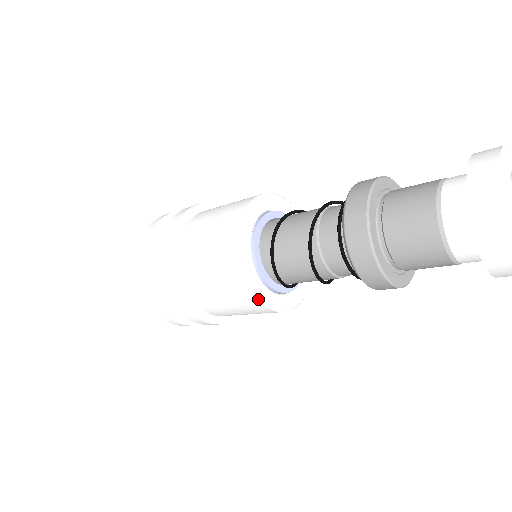
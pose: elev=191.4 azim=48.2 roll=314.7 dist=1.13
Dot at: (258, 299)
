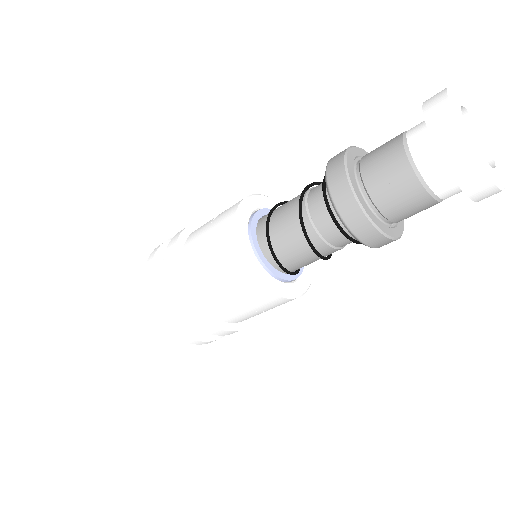
Dot at: (258, 279)
